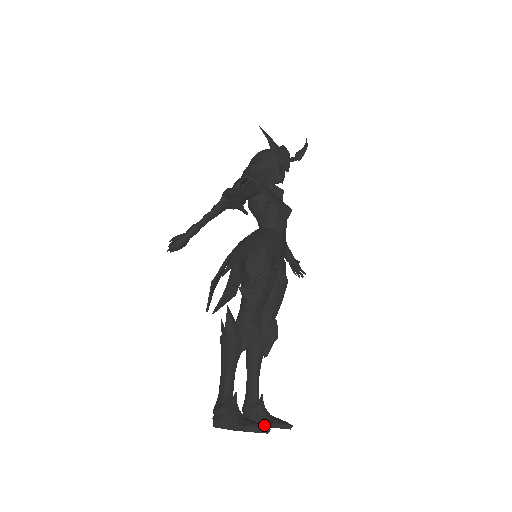
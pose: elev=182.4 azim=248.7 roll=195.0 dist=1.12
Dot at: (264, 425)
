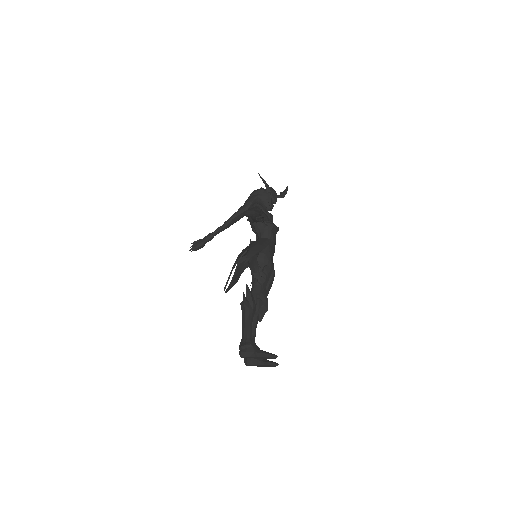
Dot at: (261, 364)
